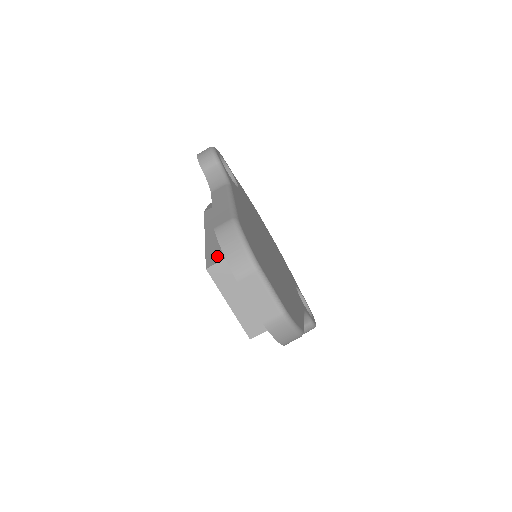
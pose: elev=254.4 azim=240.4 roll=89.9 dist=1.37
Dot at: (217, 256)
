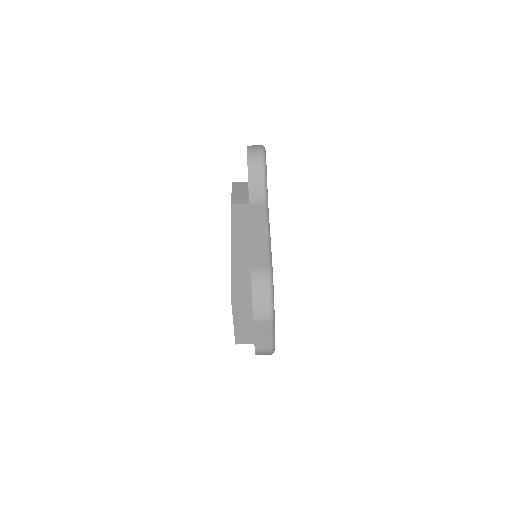
Dot at: (242, 286)
